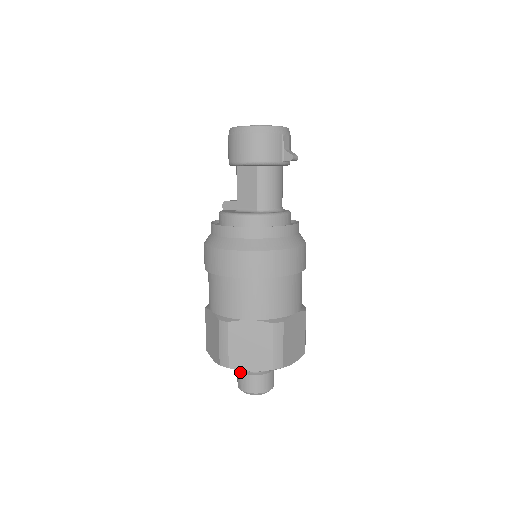
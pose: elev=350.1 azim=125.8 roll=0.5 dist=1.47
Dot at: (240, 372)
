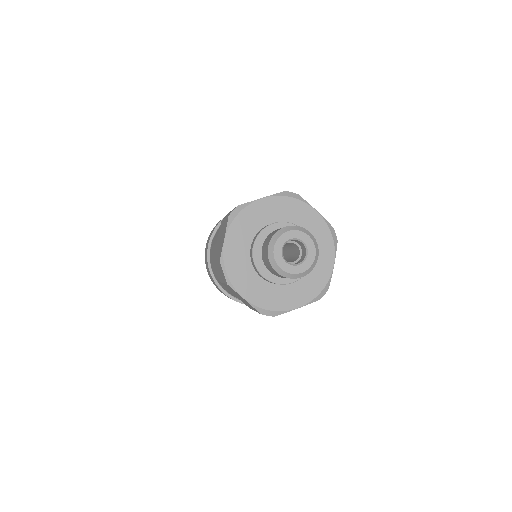
Dot at: occluded
